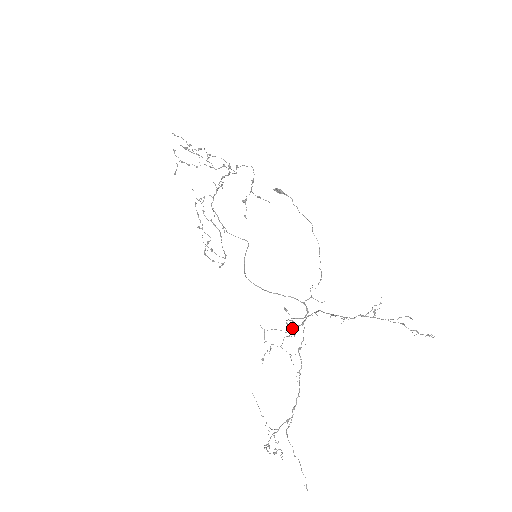
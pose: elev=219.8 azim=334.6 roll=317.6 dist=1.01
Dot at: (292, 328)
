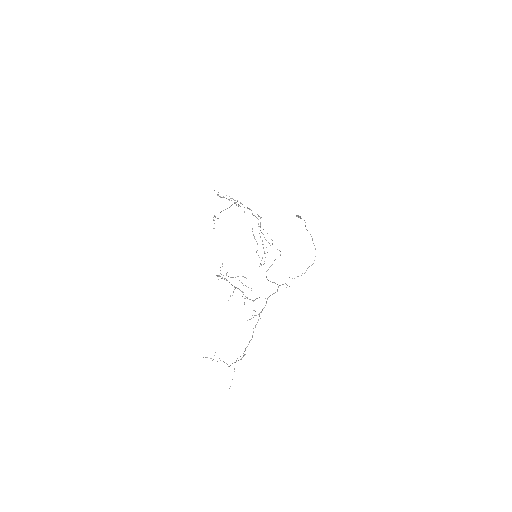
Dot at: (256, 298)
